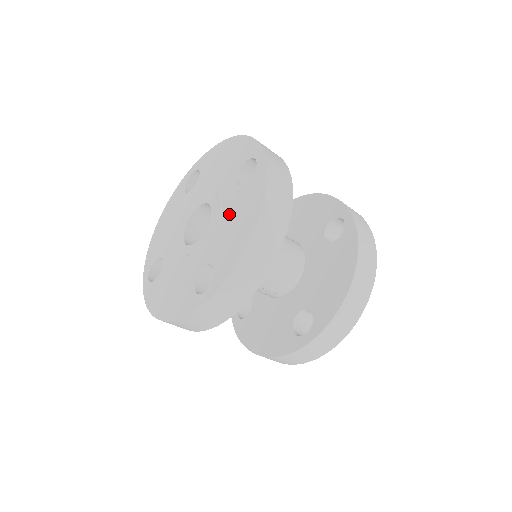
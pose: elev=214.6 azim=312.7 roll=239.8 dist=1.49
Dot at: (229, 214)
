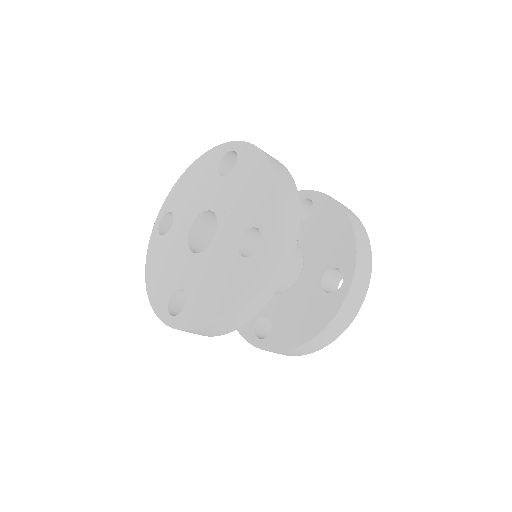
Dot at: (217, 268)
